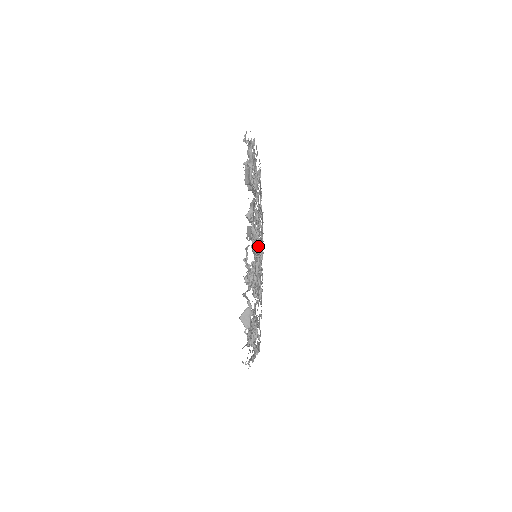
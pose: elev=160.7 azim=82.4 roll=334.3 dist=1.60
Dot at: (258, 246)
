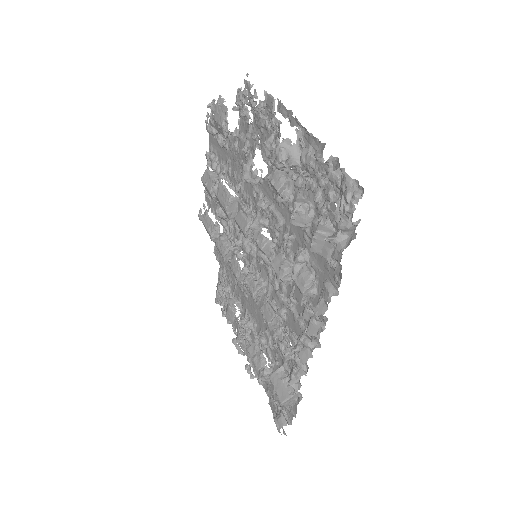
Dot at: occluded
